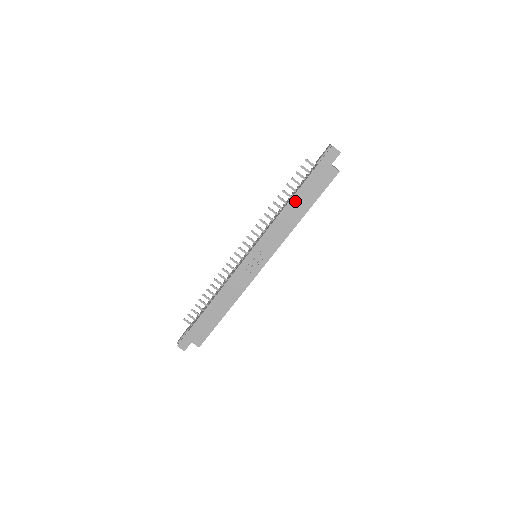
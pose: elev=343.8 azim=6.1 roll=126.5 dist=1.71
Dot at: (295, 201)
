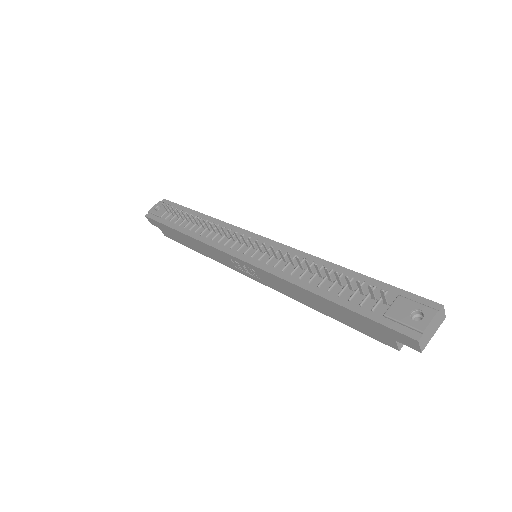
Dot at: (322, 301)
